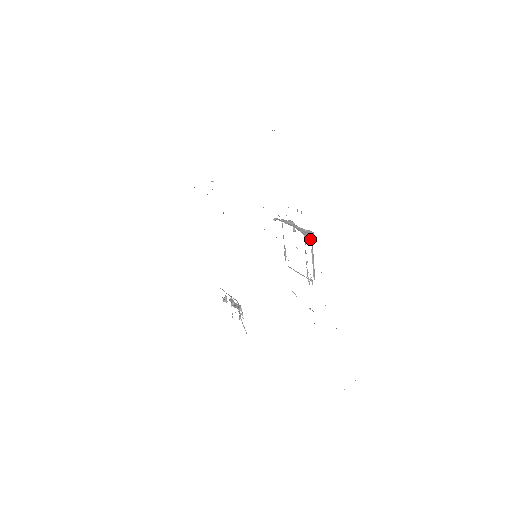
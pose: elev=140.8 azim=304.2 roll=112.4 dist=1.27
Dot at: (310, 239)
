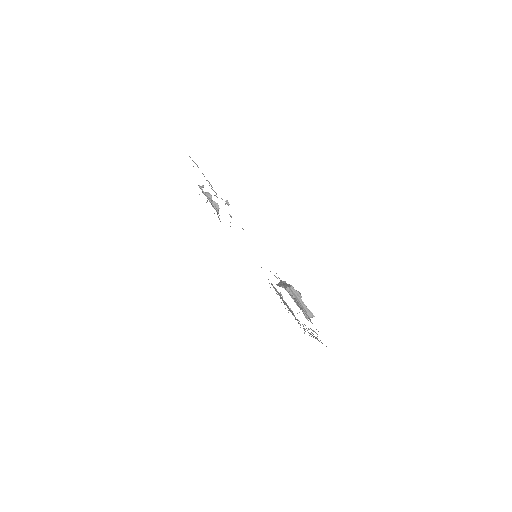
Dot at: (310, 317)
